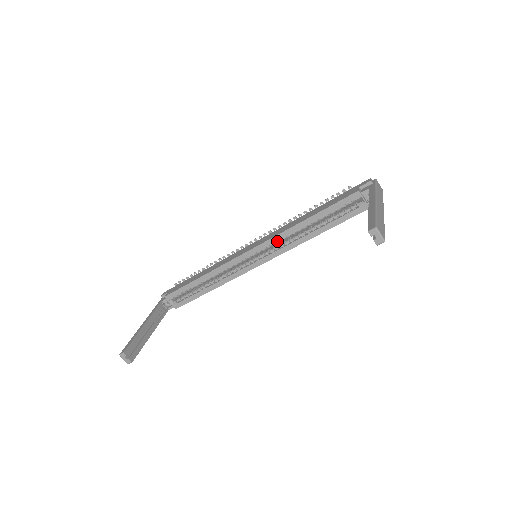
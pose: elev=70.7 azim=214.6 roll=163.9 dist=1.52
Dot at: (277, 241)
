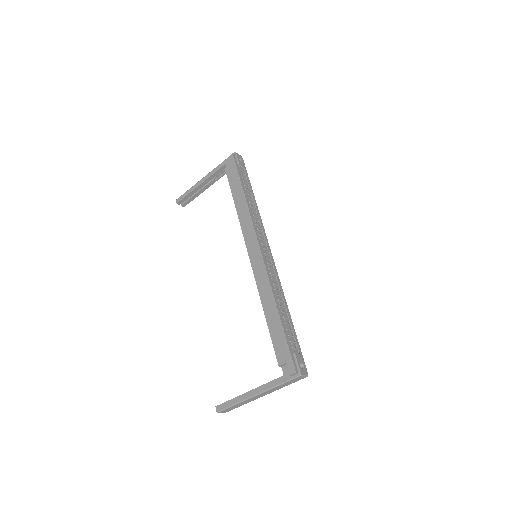
Dot at: occluded
